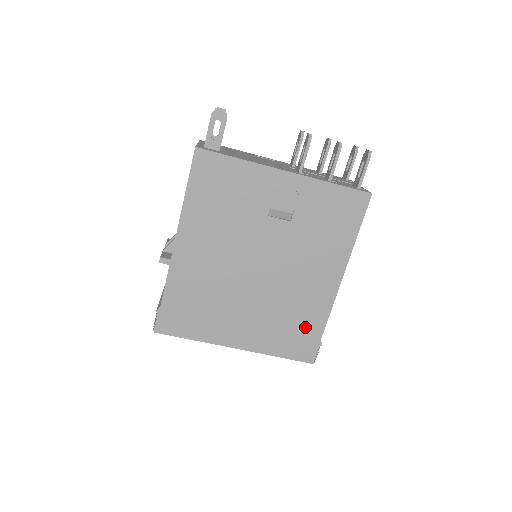
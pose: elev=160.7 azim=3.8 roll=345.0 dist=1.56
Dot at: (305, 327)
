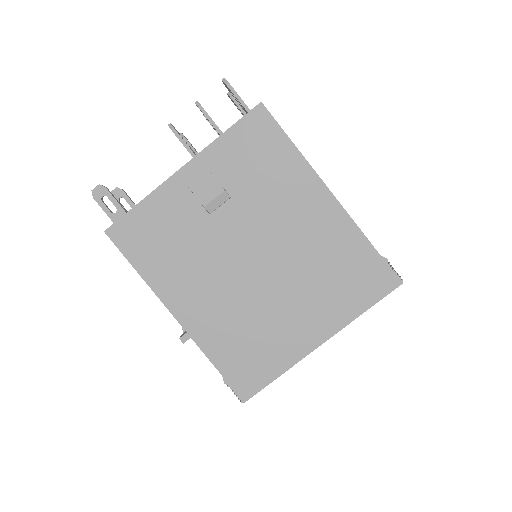
Dot at: (353, 261)
